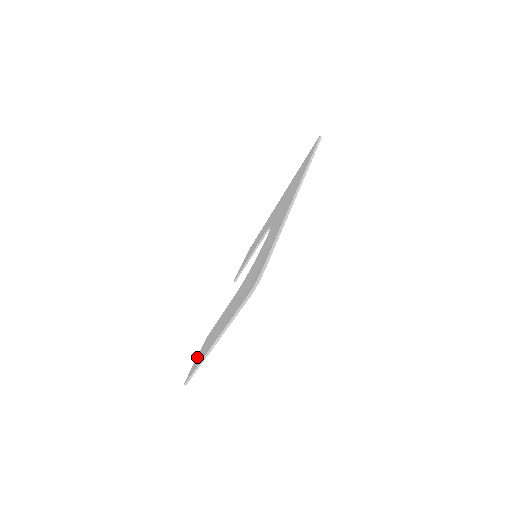
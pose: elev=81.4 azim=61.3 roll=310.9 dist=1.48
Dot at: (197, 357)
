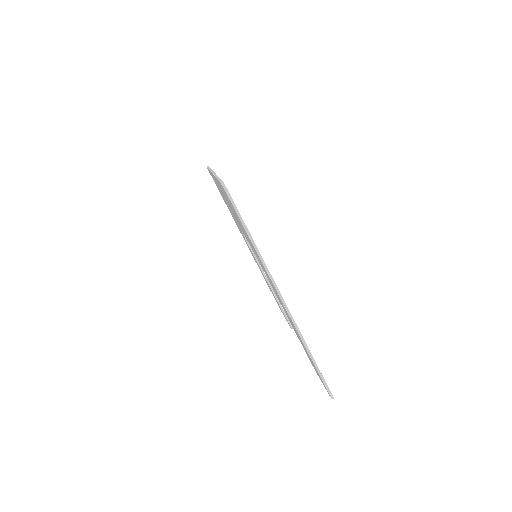
Dot at: (318, 375)
